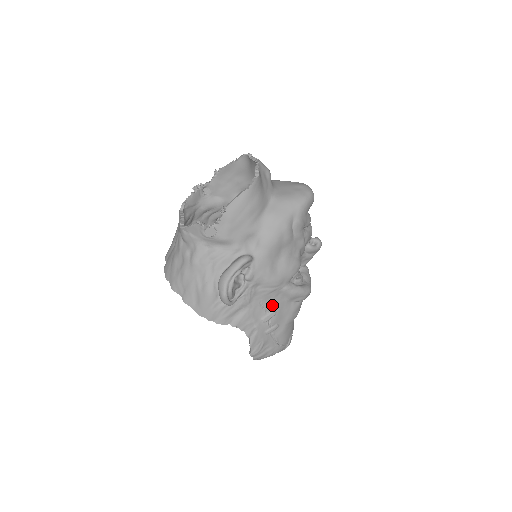
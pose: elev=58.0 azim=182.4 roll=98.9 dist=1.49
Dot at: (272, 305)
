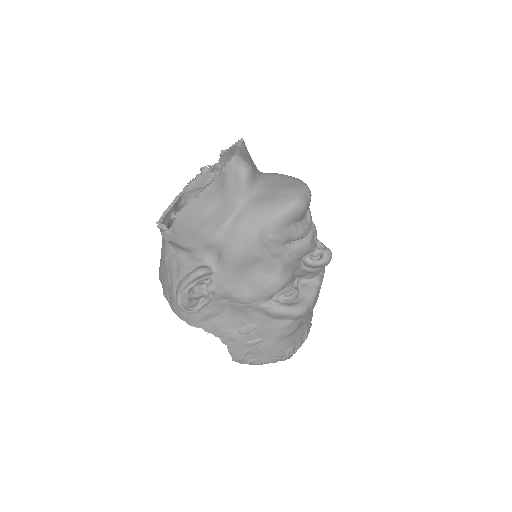
Dot at: (249, 319)
